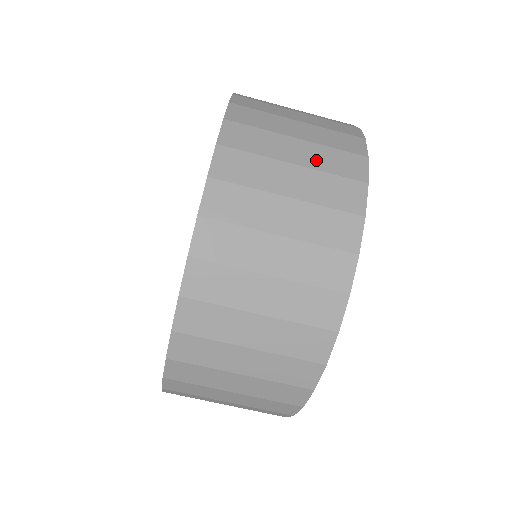
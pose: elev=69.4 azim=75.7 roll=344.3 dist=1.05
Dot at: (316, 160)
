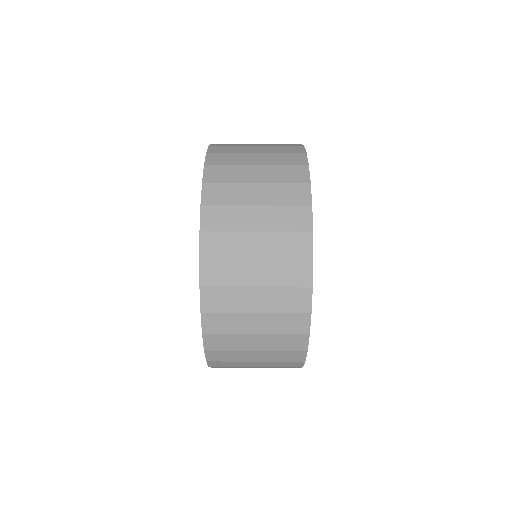
Dot at: (272, 250)
